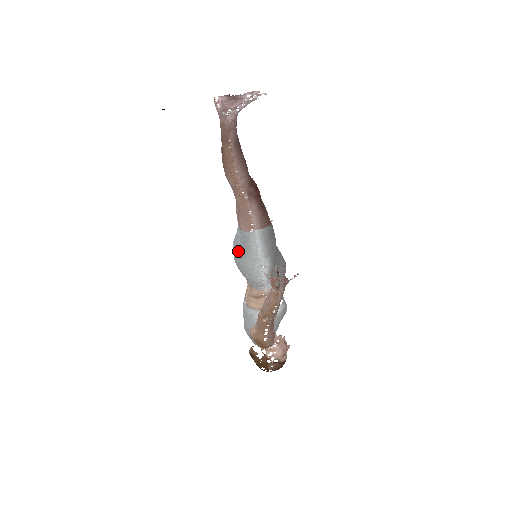
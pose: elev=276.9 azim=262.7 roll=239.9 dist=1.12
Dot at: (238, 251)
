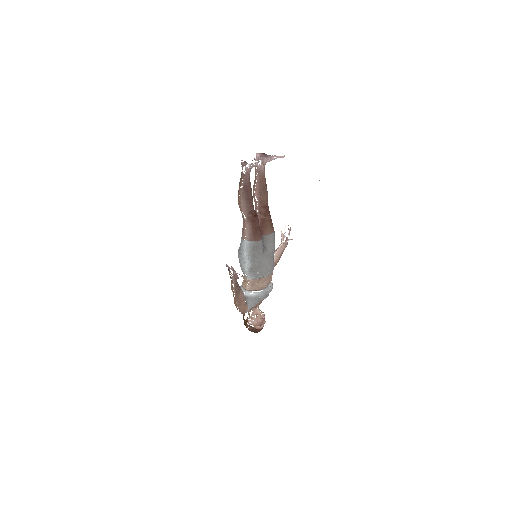
Dot at: occluded
